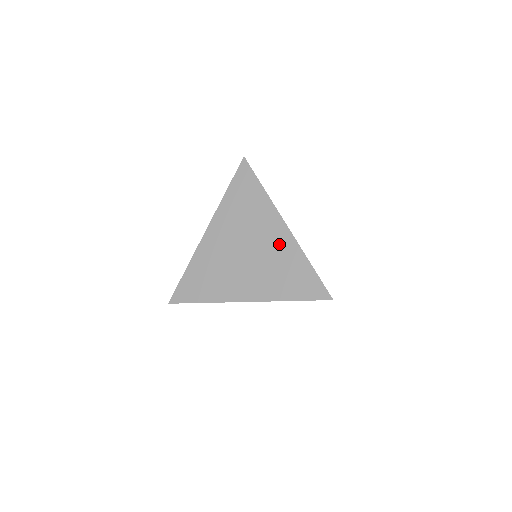
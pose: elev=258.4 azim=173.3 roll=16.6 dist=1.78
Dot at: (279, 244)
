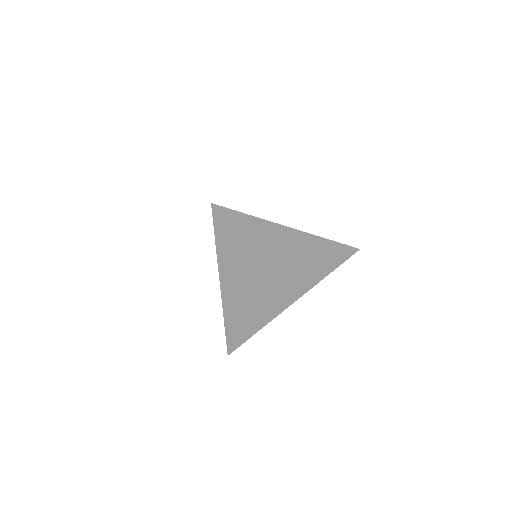
Dot at: (297, 247)
